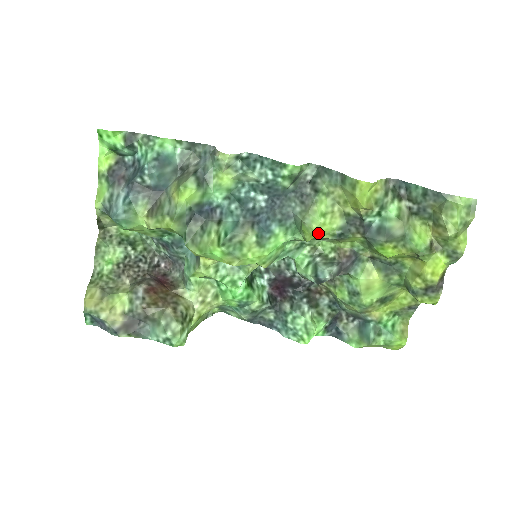
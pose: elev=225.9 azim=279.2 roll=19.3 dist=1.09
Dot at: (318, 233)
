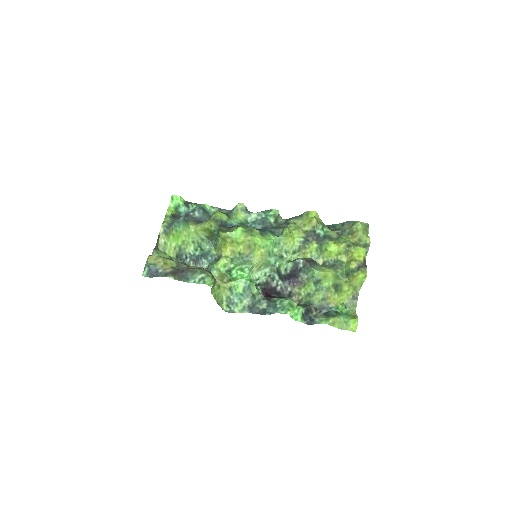
Dot at: (292, 236)
